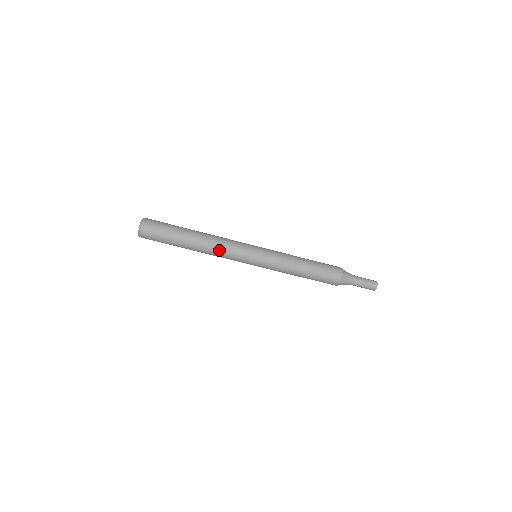
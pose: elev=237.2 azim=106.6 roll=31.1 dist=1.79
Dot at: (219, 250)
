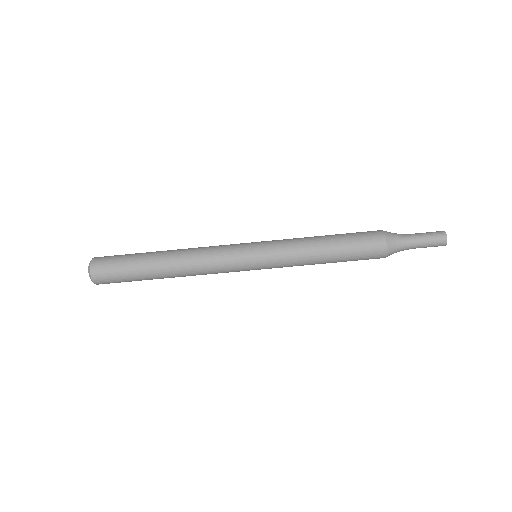
Dot at: (200, 252)
